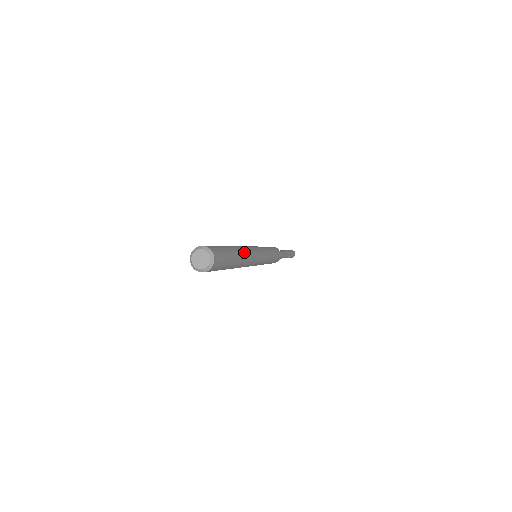
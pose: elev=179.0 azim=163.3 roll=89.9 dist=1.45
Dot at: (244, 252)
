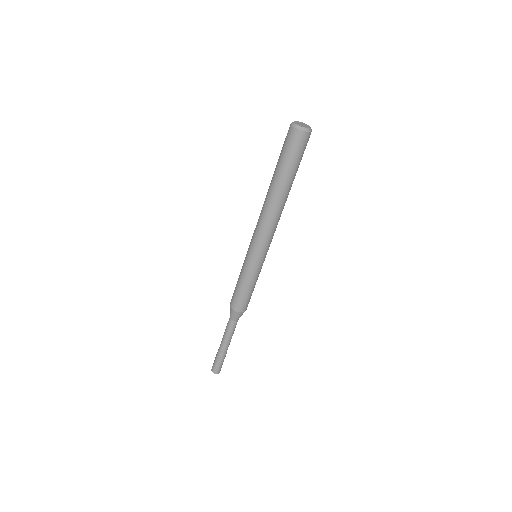
Dot at: occluded
